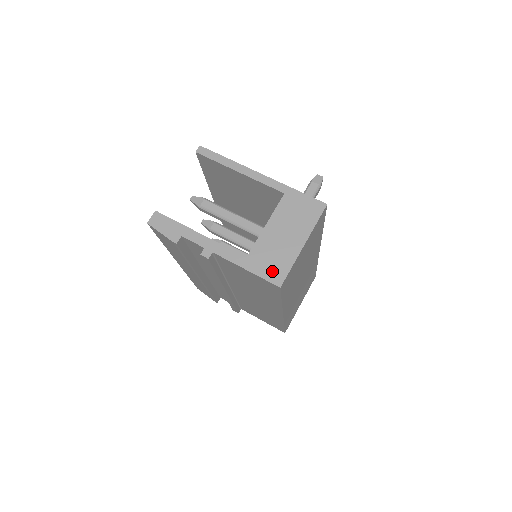
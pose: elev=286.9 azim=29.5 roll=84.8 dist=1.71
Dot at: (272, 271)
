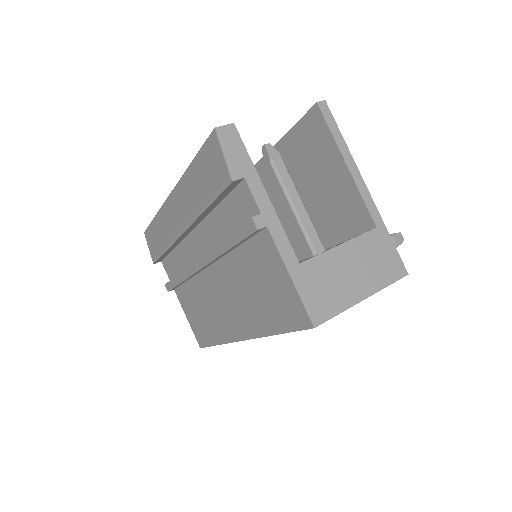
Dot at: (317, 302)
